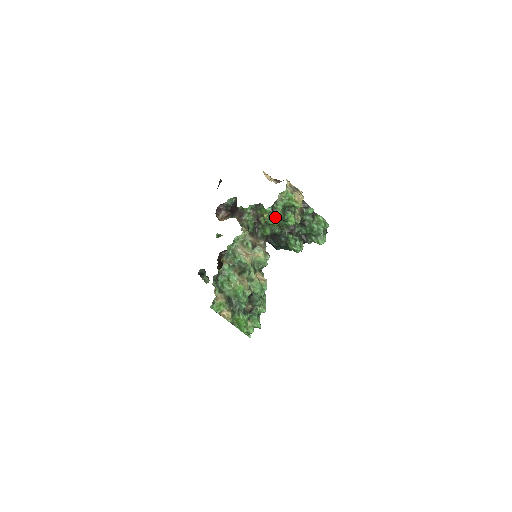
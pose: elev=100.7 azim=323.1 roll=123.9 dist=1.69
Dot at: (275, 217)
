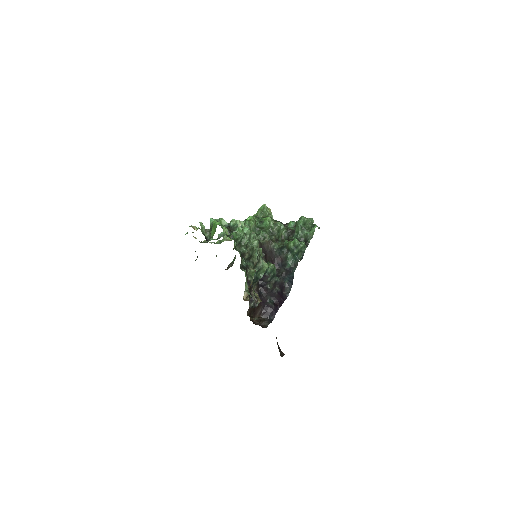
Dot at: (249, 219)
